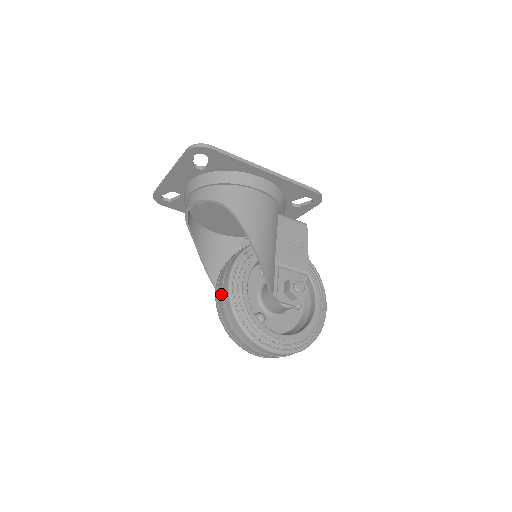
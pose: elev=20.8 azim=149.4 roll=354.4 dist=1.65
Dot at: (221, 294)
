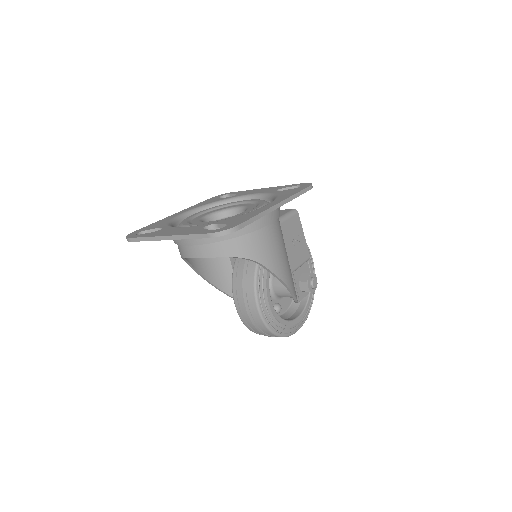
Dot at: (249, 316)
